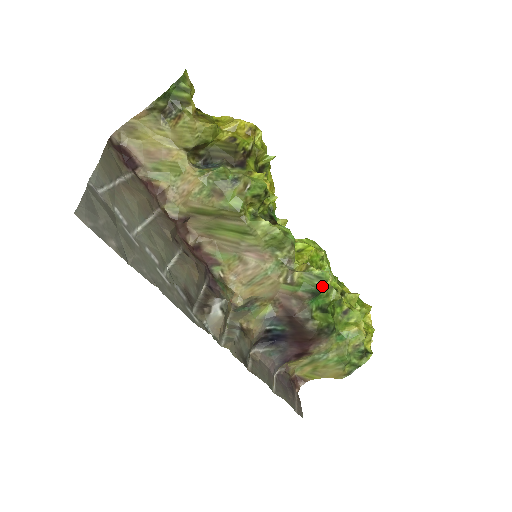
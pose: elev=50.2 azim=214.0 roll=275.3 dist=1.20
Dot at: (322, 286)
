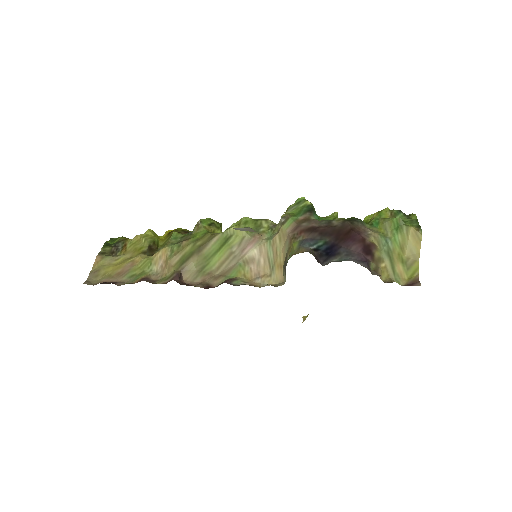
Dot at: (307, 203)
